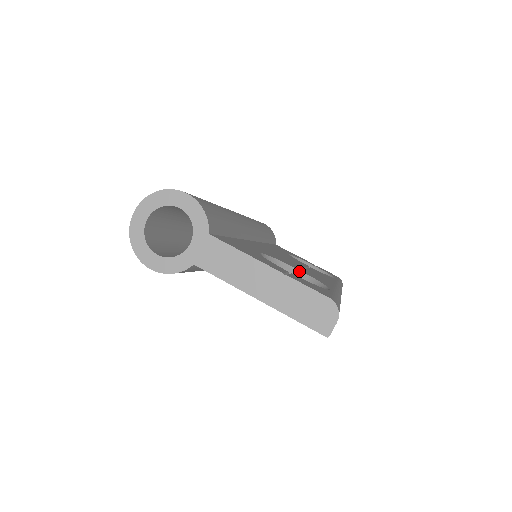
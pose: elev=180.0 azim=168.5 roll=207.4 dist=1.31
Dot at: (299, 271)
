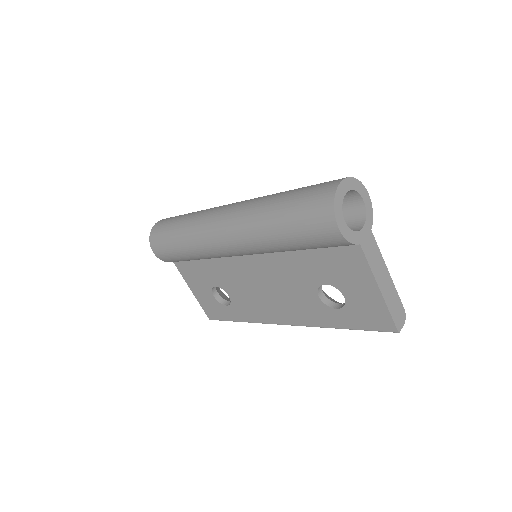
Dot at: occluded
